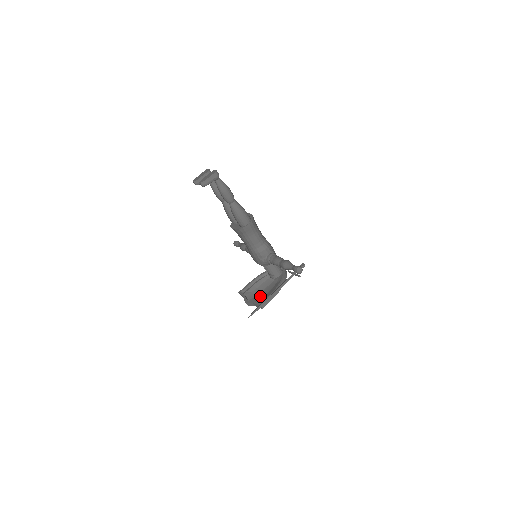
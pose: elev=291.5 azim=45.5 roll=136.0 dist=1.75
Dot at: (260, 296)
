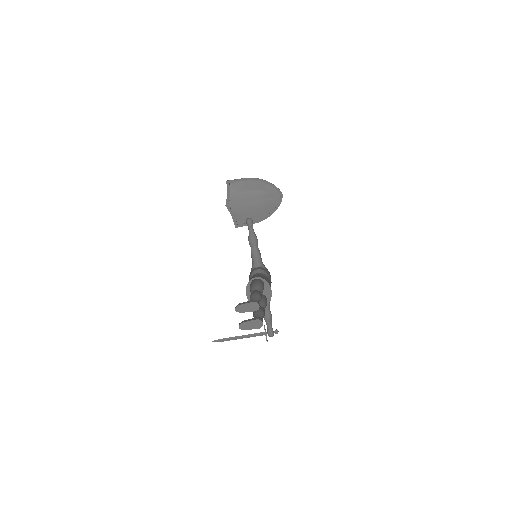
Dot at: (242, 209)
